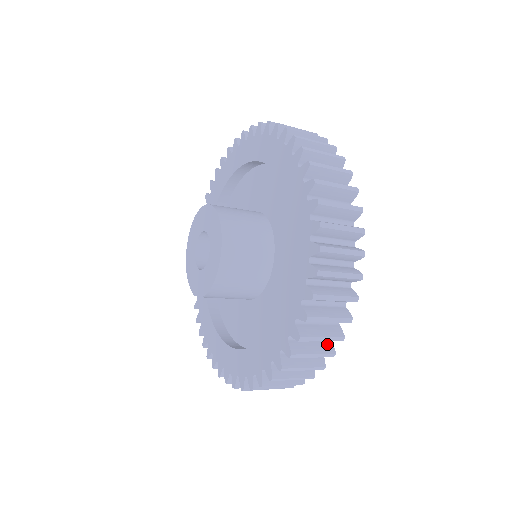
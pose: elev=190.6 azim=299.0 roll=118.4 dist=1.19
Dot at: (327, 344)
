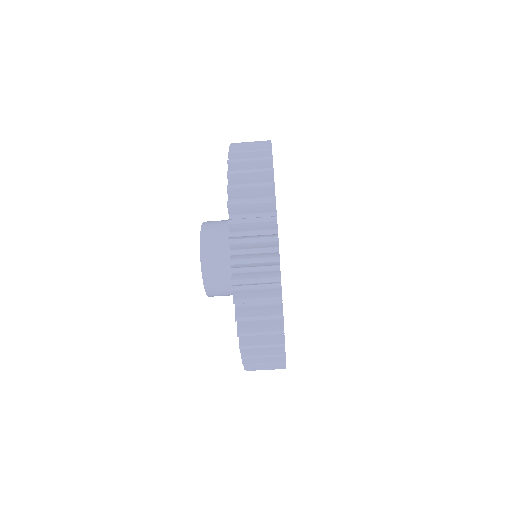
Dot at: (274, 291)
